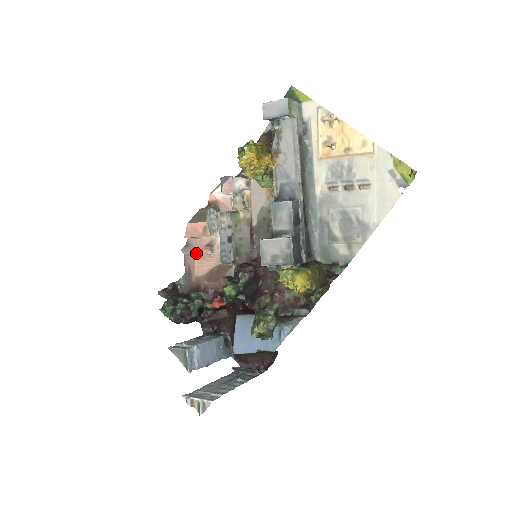
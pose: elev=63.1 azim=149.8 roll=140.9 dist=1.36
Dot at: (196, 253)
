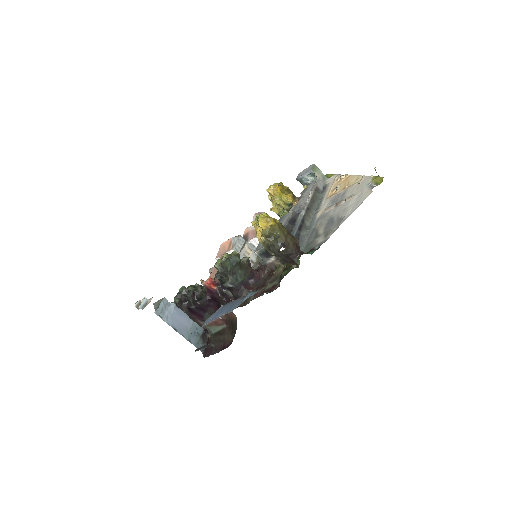
Dot at: occluded
